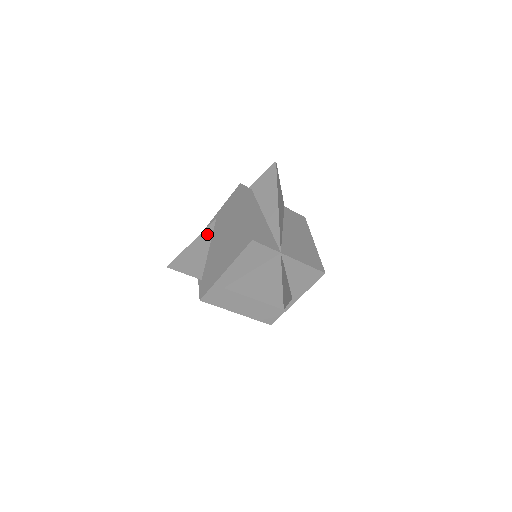
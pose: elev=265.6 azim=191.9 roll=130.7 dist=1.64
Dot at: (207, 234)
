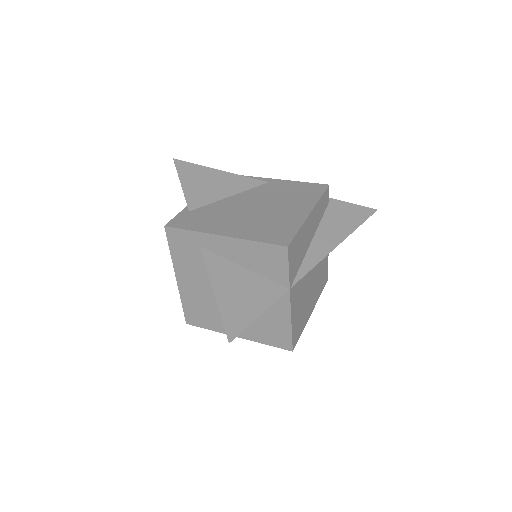
Dot at: (245, 183)
